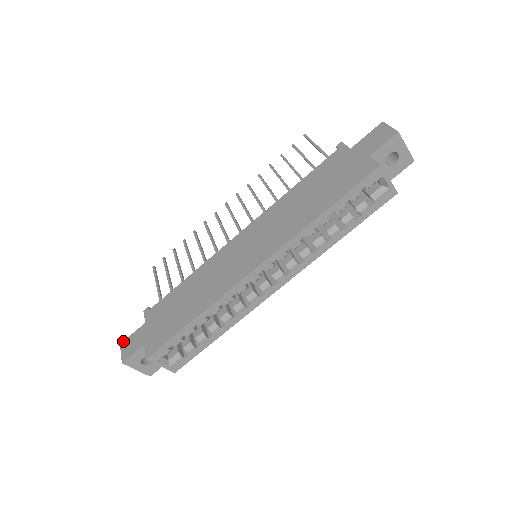
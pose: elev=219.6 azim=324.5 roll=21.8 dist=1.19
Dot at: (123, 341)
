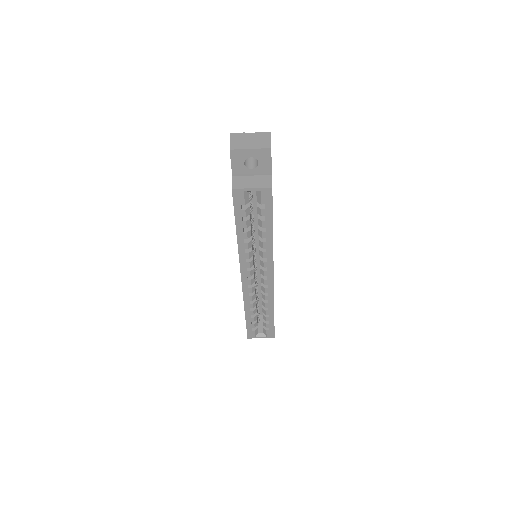
Dot at: occluded
